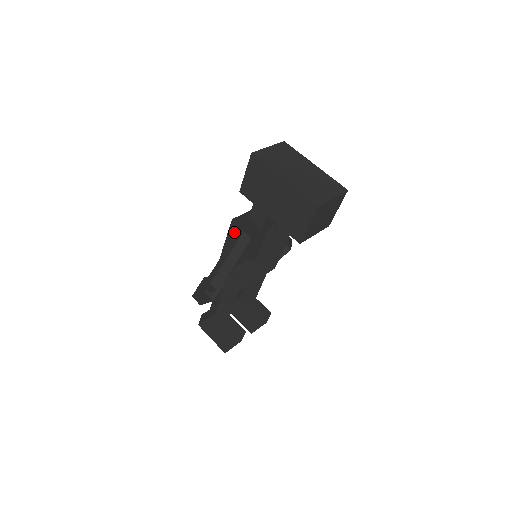
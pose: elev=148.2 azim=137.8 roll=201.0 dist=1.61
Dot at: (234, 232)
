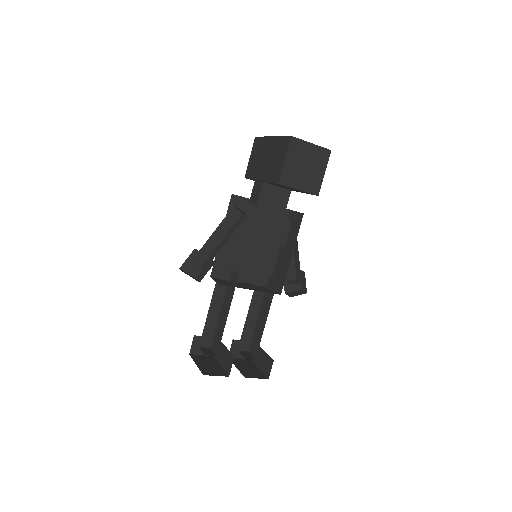
Dot at: occluded
